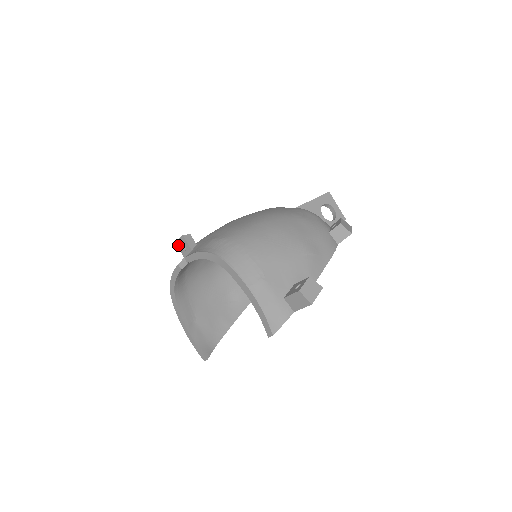
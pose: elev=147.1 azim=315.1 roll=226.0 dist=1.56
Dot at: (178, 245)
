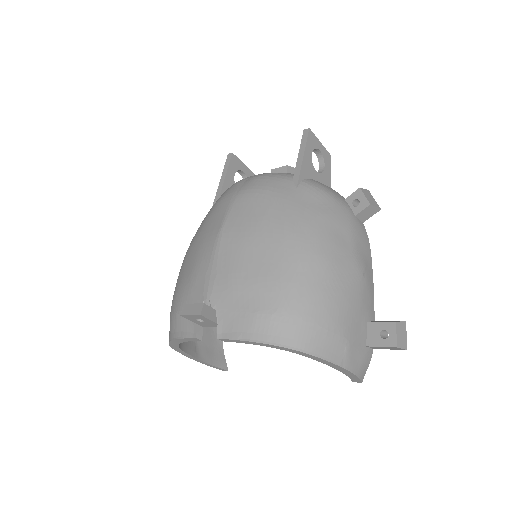
Dot at: (186, 317)
